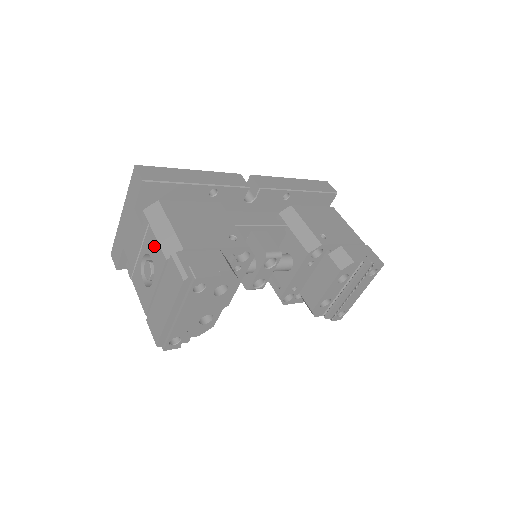
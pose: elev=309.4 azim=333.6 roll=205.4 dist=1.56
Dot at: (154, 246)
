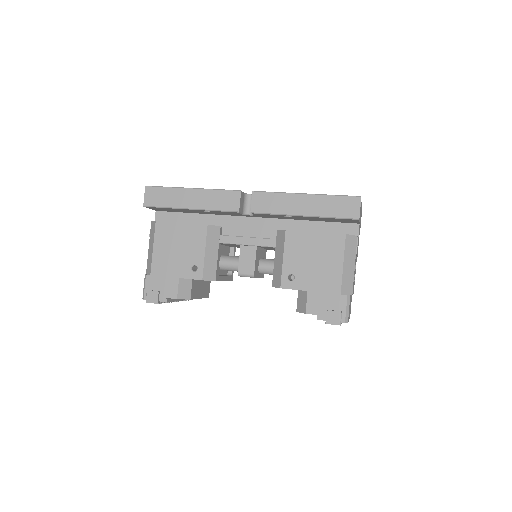
Dot at: occluded
